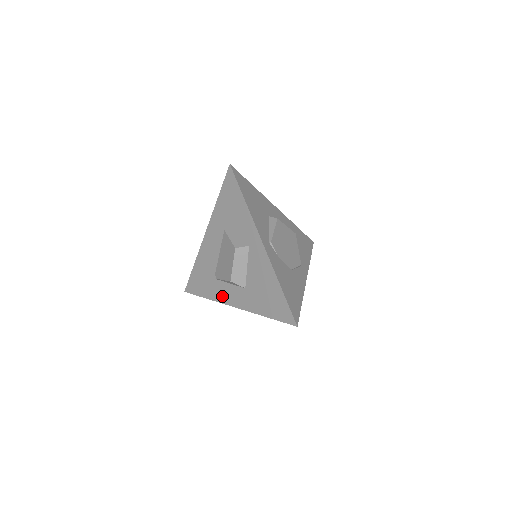
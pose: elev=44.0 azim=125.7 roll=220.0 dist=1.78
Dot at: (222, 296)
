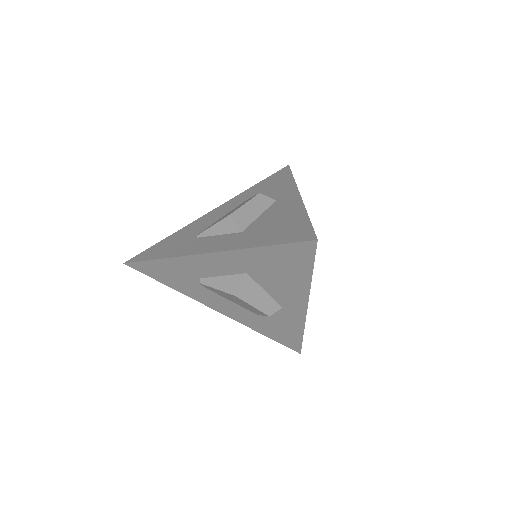
Dot at: (192, 249)
